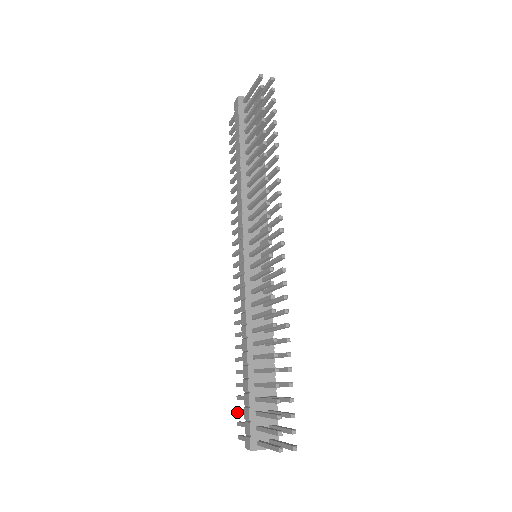
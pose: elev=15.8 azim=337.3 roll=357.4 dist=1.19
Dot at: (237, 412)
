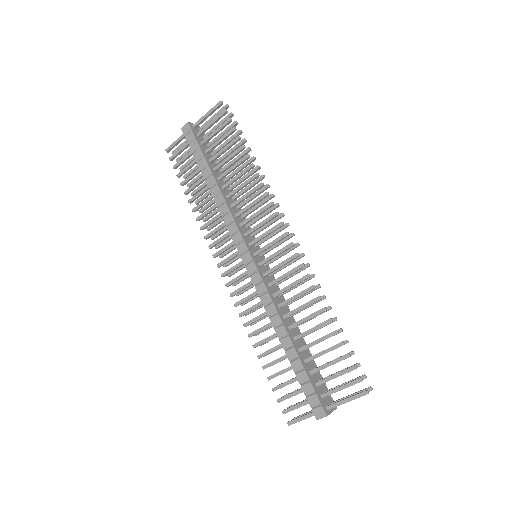
Dot at: (279, 402)
